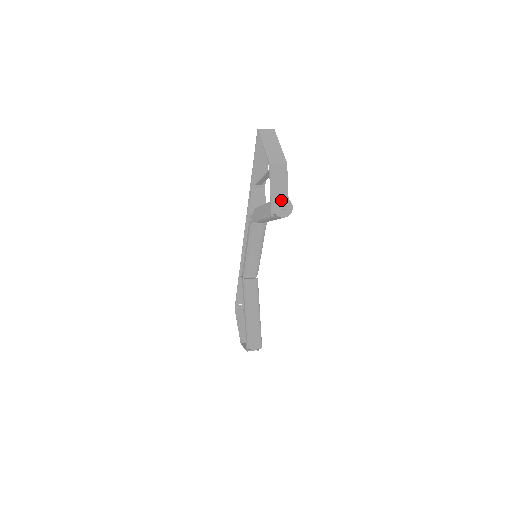
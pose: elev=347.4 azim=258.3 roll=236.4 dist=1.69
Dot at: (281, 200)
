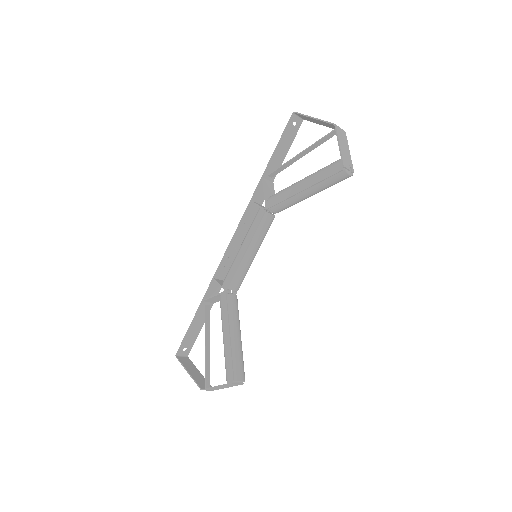
Dot at: (347, 158)
